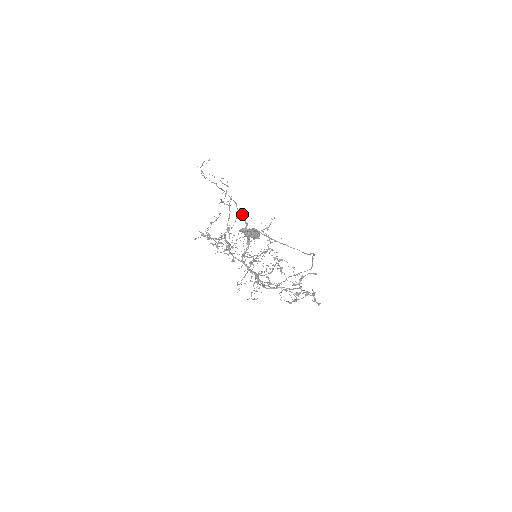
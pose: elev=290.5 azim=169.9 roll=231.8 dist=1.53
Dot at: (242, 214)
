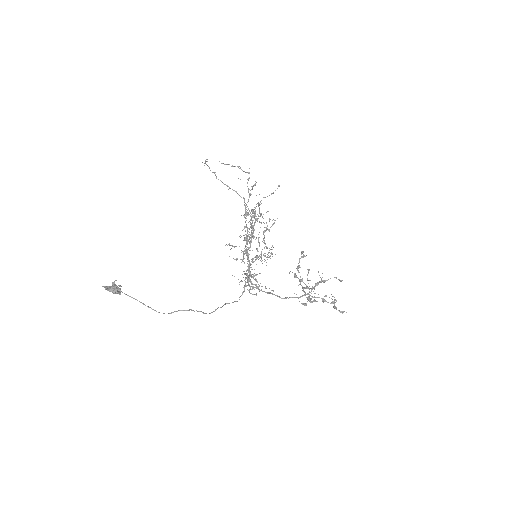
Dot at: (249, 210)
